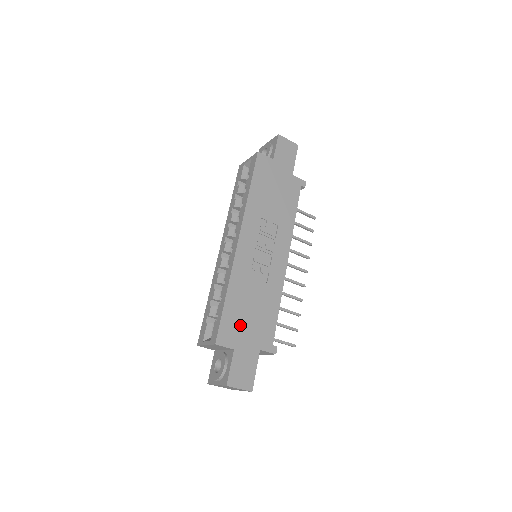
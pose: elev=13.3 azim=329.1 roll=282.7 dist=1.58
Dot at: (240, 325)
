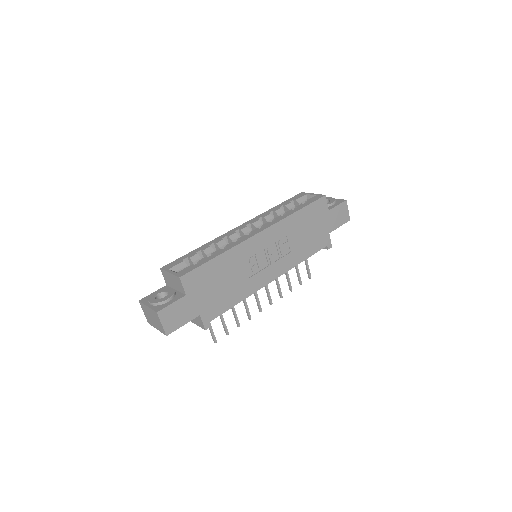
Dot at: (206, 284)
